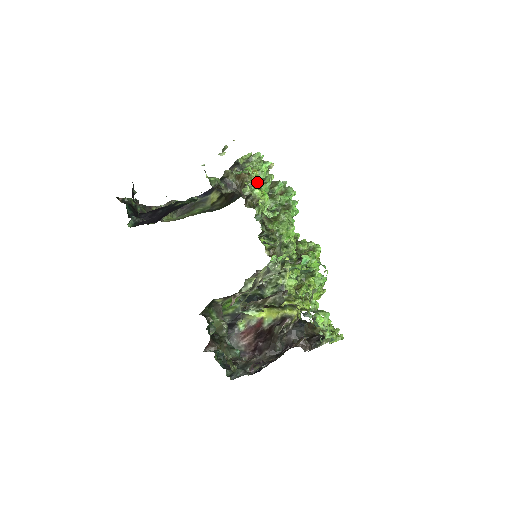
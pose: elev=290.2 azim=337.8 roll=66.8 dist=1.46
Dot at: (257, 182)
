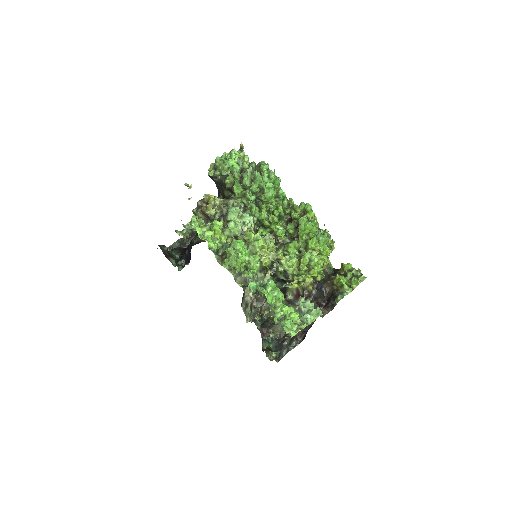
Dot at: (198, 234)
